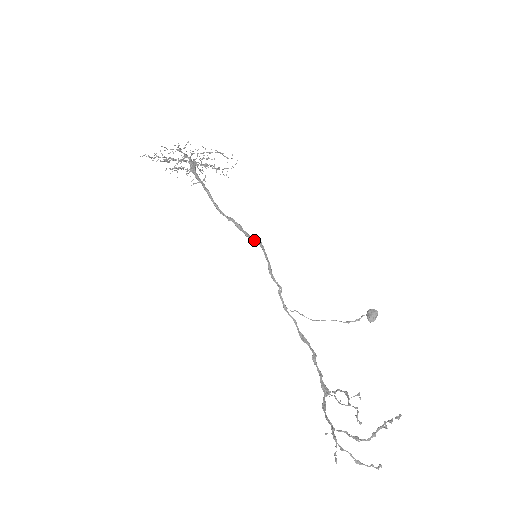
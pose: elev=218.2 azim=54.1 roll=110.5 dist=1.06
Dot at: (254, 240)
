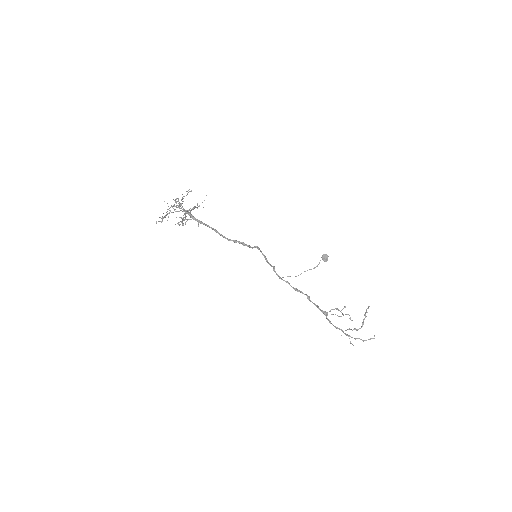
Dot at: occluded
